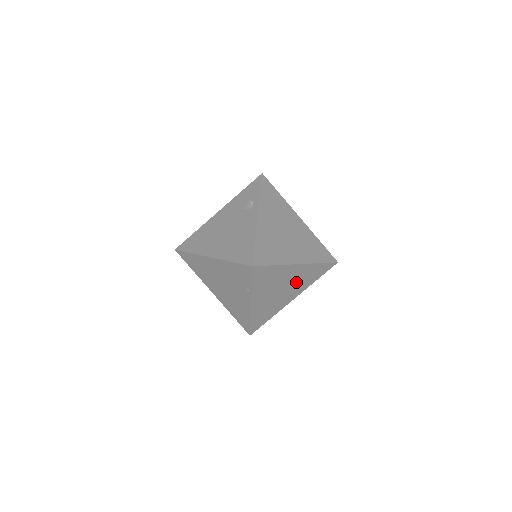
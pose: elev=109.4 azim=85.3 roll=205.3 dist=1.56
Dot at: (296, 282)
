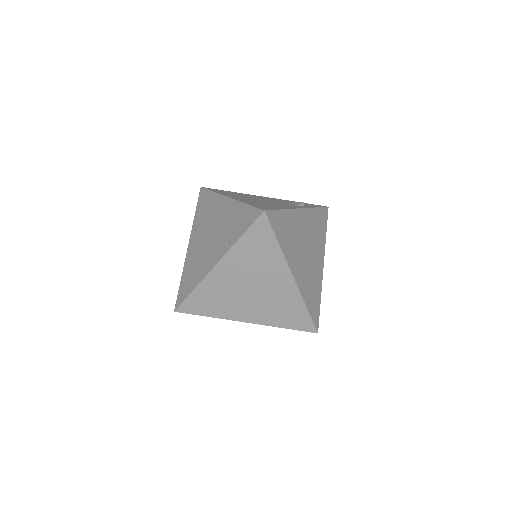
Dot at: (269, 300)
